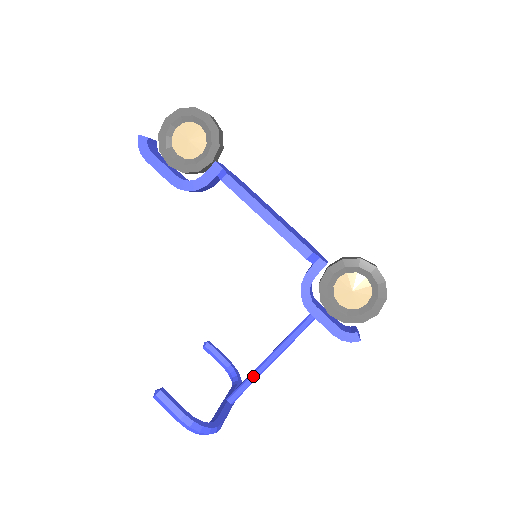
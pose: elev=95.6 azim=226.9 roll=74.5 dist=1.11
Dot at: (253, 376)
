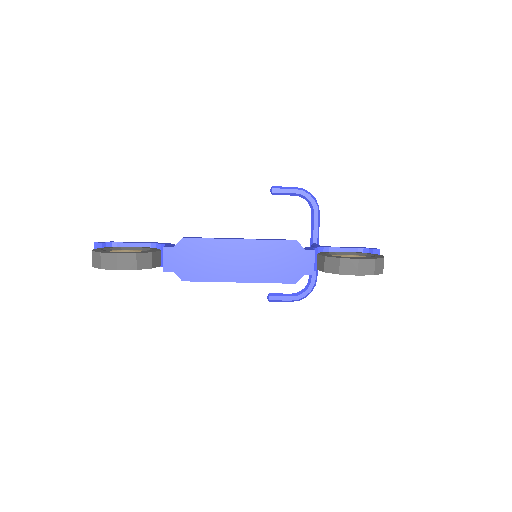
Dot at: occluded
